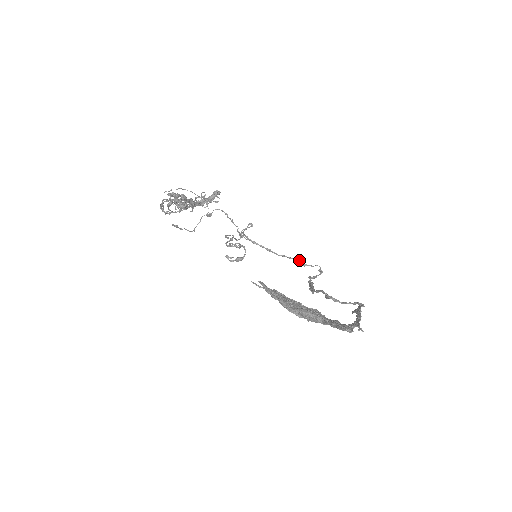
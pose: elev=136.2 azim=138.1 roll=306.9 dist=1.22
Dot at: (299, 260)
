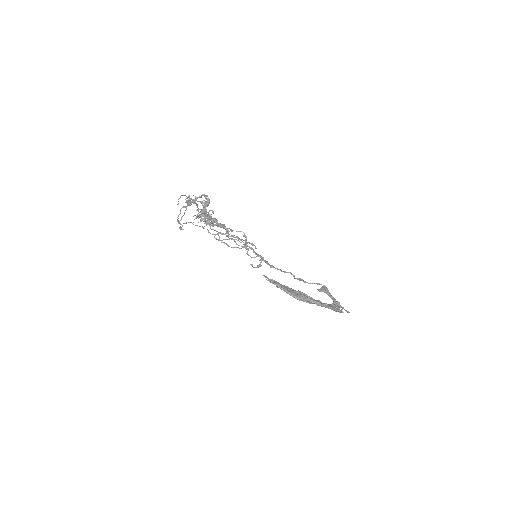
Dot at: occluded
